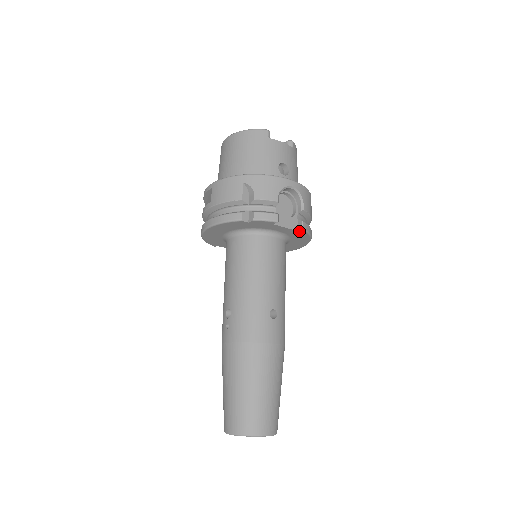
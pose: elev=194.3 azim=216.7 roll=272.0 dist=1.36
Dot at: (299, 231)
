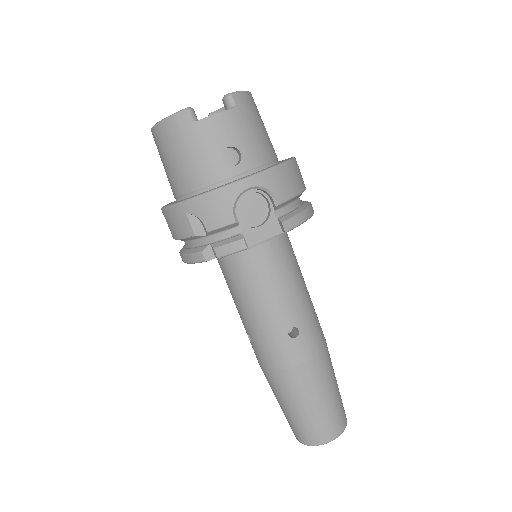
Dot at: occluded
